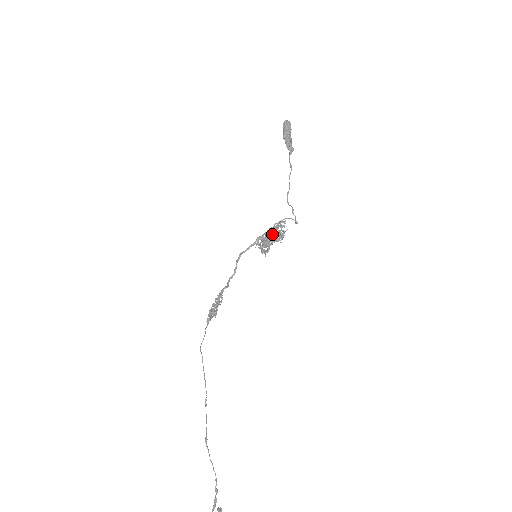
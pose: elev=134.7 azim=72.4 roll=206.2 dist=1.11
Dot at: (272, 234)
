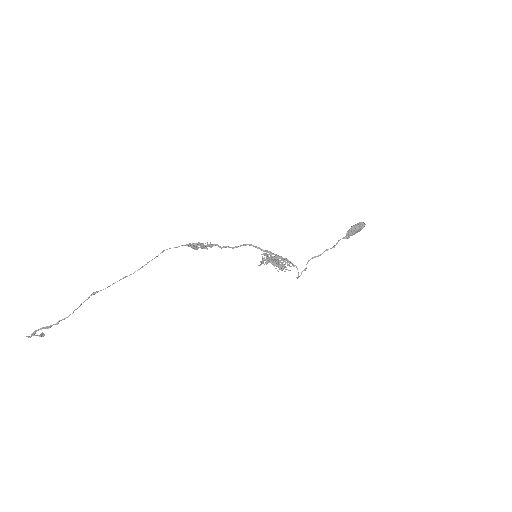
Dot at: occluded
